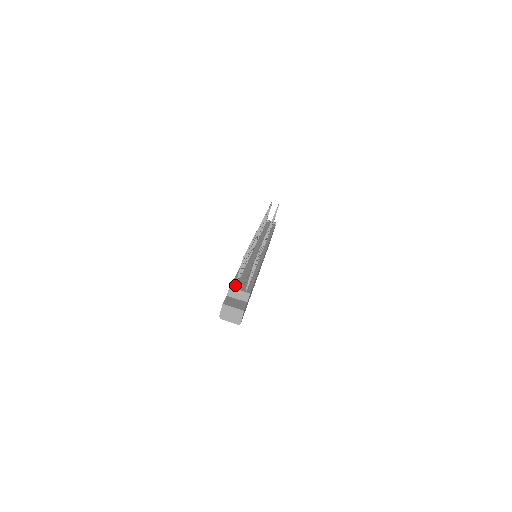
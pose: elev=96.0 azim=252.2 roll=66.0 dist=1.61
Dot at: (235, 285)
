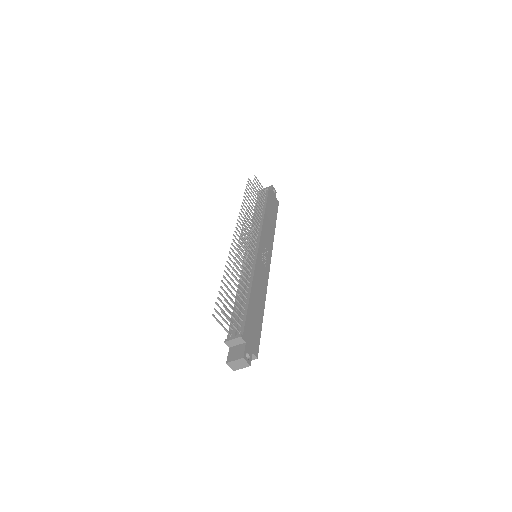
Dot at: (229, 335)
